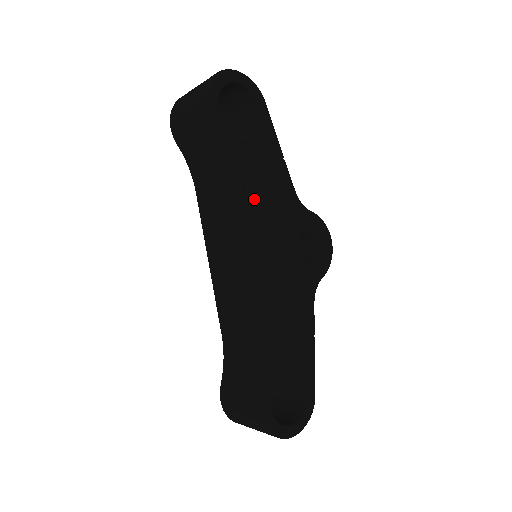
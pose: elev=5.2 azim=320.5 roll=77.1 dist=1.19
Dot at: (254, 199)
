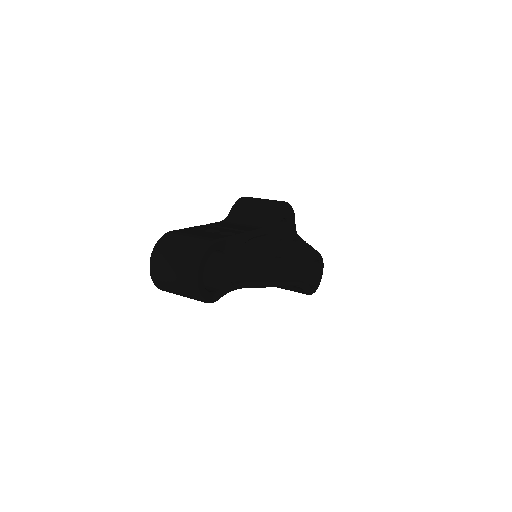
Dot at: (254, 272)
